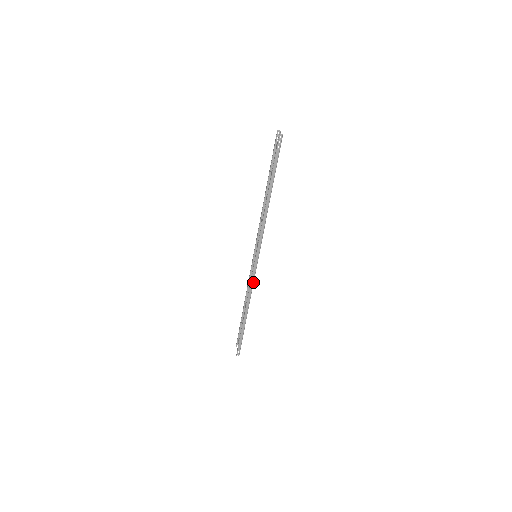
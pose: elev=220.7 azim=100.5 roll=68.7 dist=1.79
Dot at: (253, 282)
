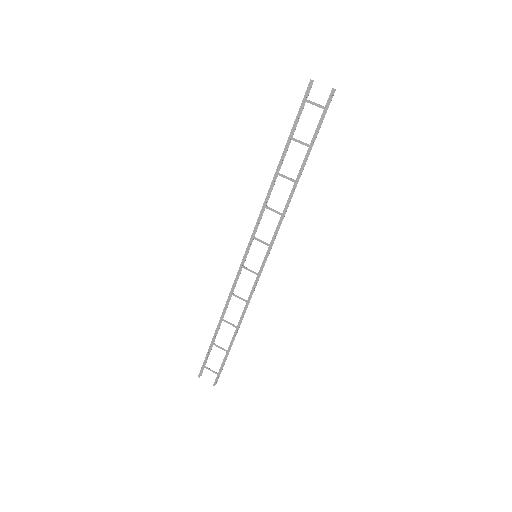
Dot at: (254, 289)
